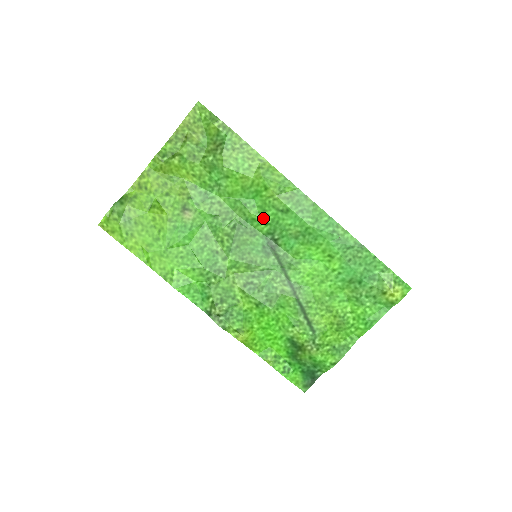
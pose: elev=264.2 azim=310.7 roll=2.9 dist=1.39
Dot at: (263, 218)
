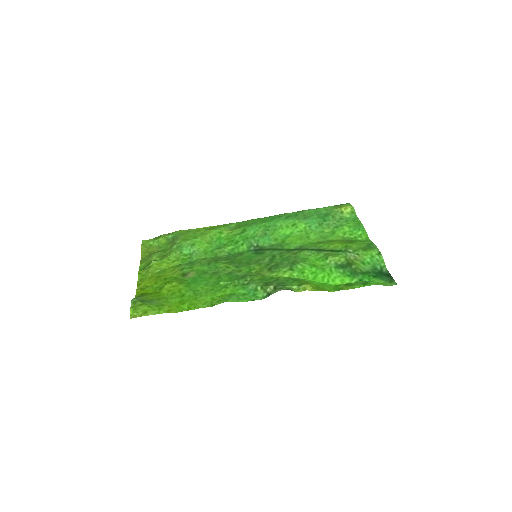
Dot at: (237, 244)
